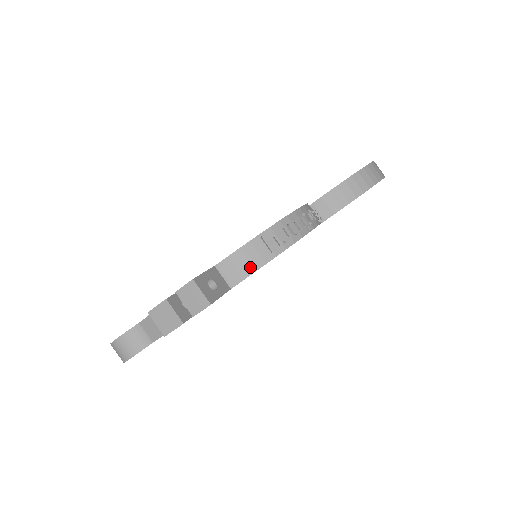
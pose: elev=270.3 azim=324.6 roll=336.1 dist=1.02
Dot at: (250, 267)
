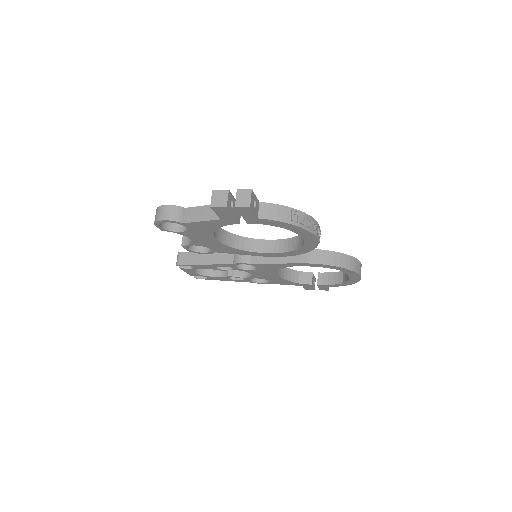
Dot at: (276, 217)
